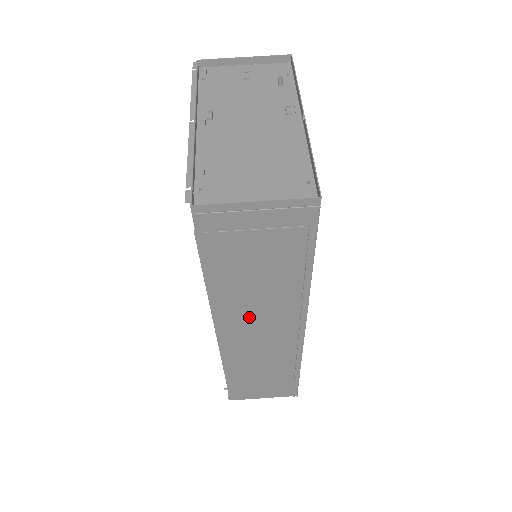
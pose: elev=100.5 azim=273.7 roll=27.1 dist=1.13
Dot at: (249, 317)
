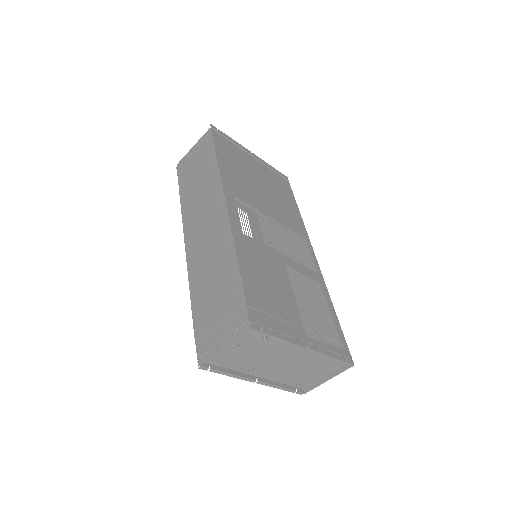
Dot at: occluded
